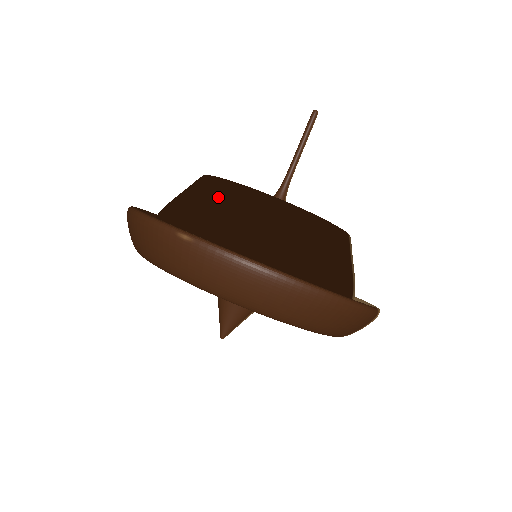
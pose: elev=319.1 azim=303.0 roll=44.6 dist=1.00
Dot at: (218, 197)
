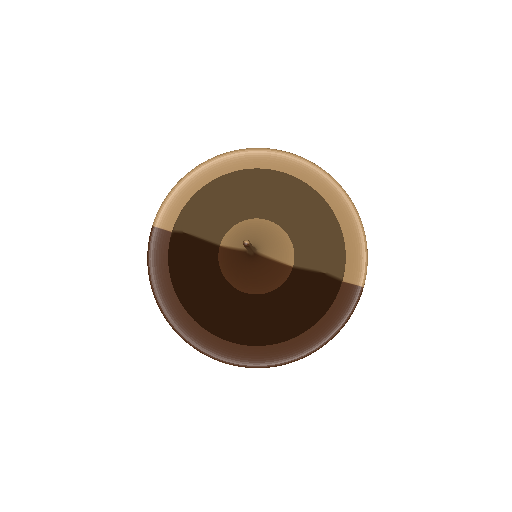
Dot at: (220, 328)
